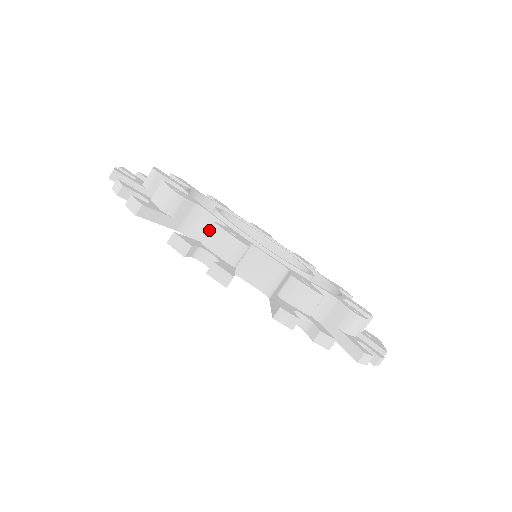
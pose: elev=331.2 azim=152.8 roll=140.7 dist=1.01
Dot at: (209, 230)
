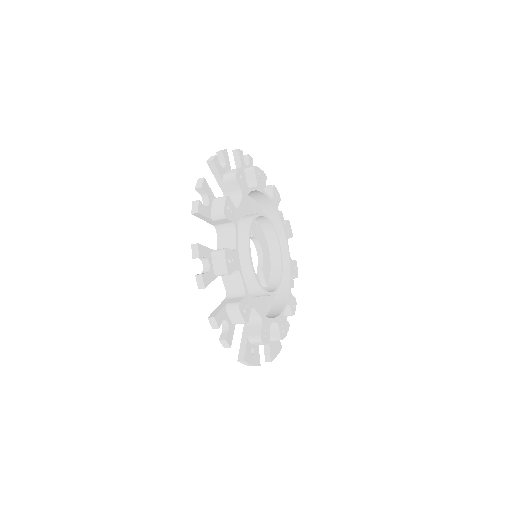
Dot at: (223, 196)
